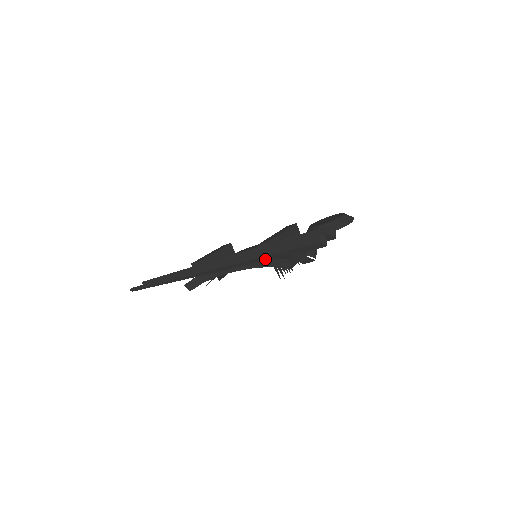
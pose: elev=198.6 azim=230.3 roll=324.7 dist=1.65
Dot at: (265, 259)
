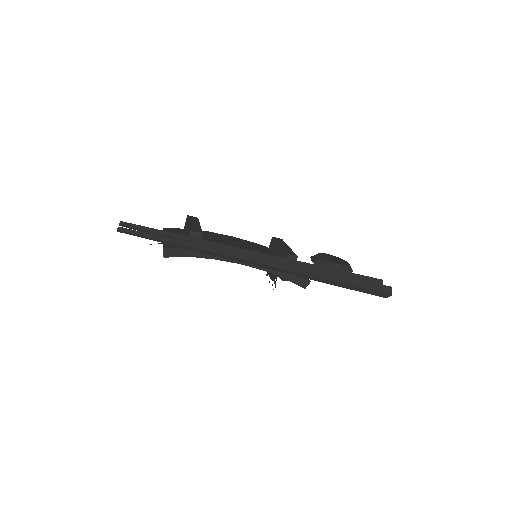
Dot at: (333, 283)
